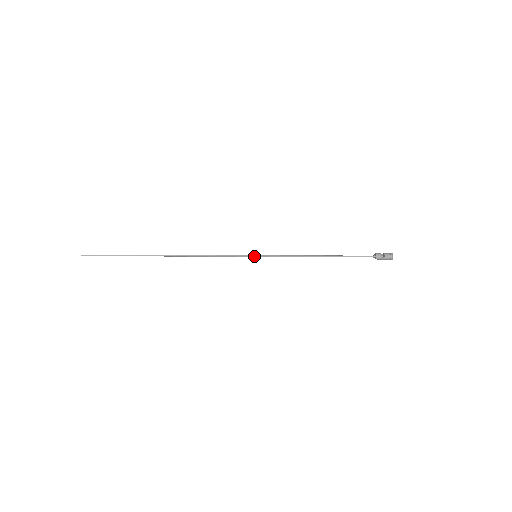
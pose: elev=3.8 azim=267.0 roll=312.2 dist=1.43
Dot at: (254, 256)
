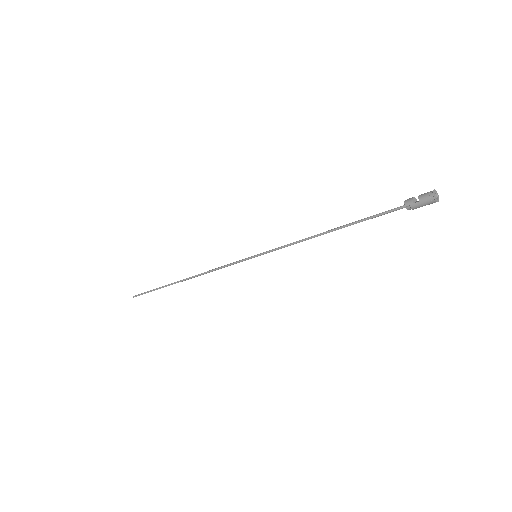
Dot at: (254, 256)
